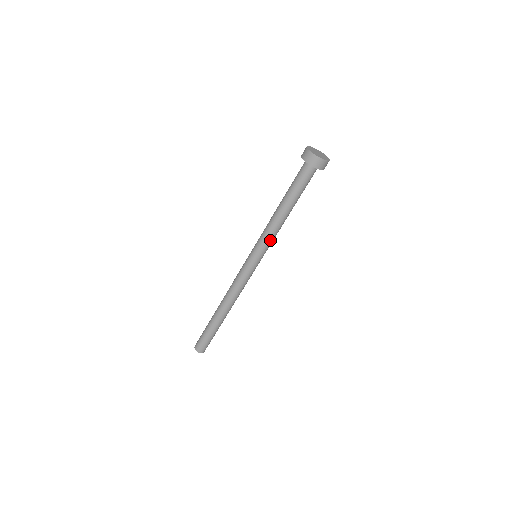
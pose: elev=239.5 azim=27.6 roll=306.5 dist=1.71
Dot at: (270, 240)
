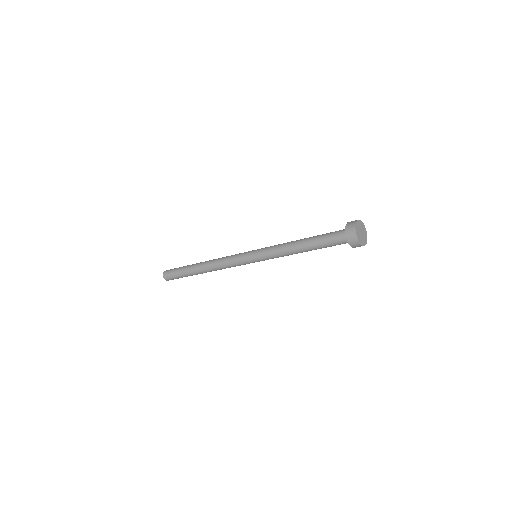
Dot at: occluded
